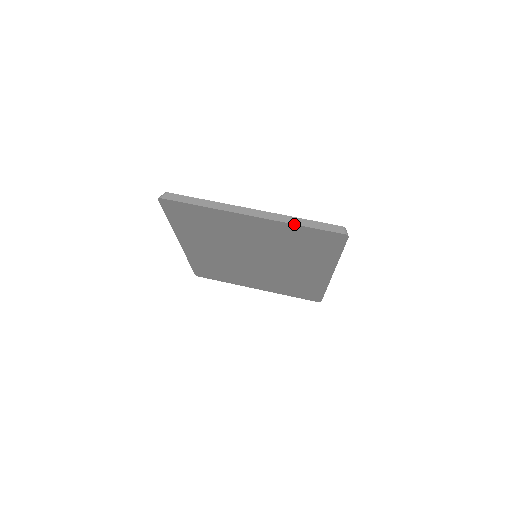
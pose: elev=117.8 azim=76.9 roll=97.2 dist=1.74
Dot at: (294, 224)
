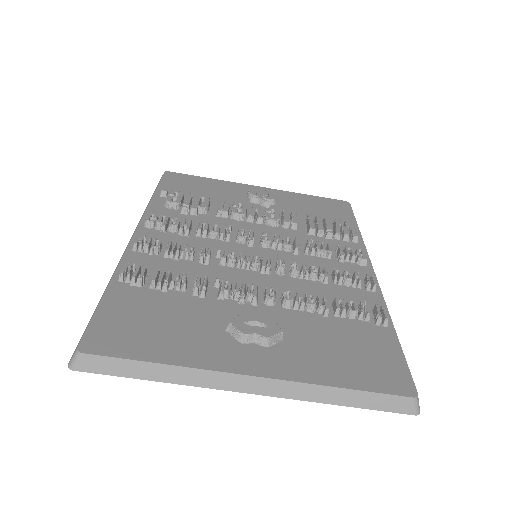
Dot at: occluded
